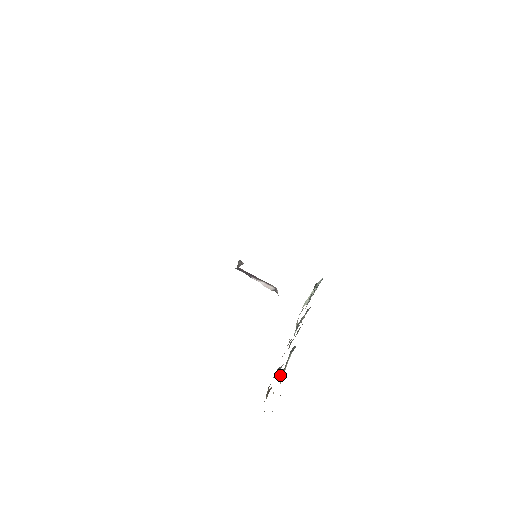
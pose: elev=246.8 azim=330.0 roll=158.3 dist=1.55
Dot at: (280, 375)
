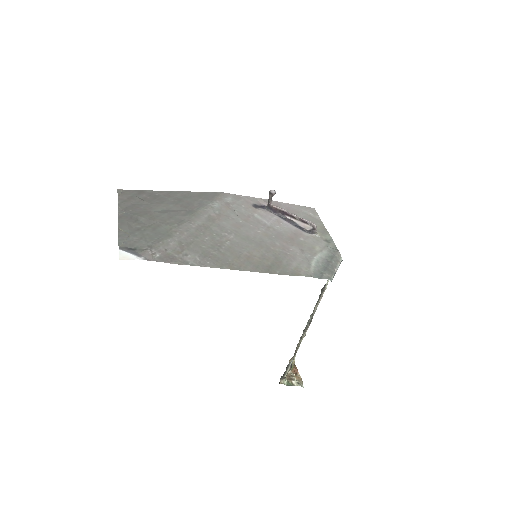
Dot at: (282, 377)
